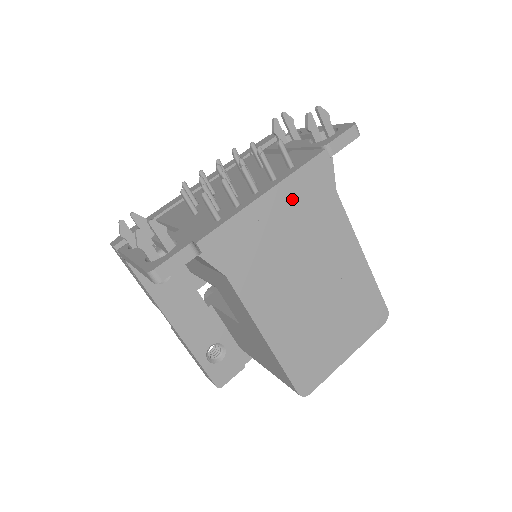
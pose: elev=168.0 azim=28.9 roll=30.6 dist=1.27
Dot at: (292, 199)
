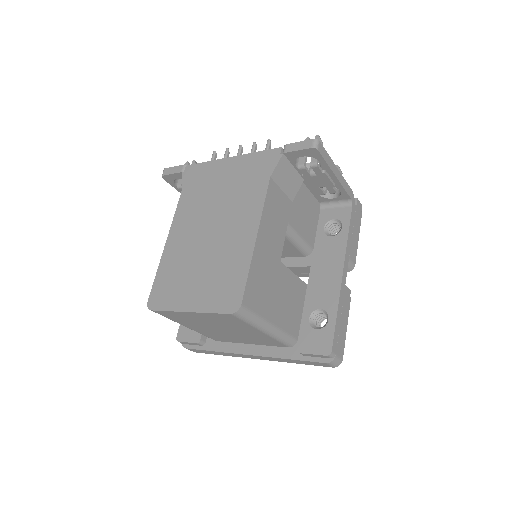
Dot at: (241, 168)
